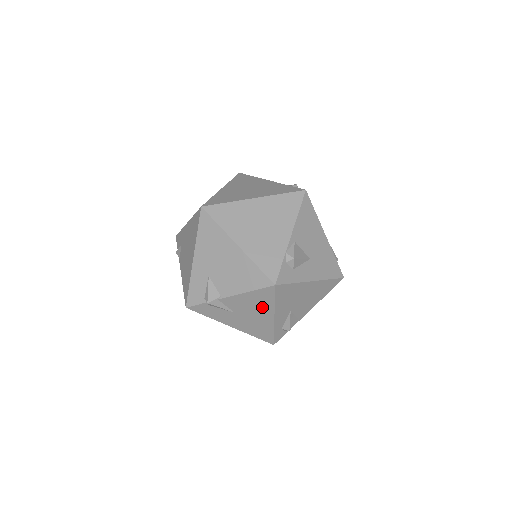
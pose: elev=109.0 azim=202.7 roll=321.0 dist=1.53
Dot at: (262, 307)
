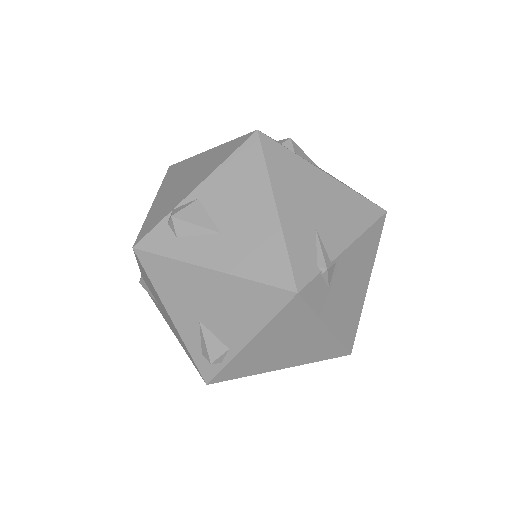
Dot at: occluded
